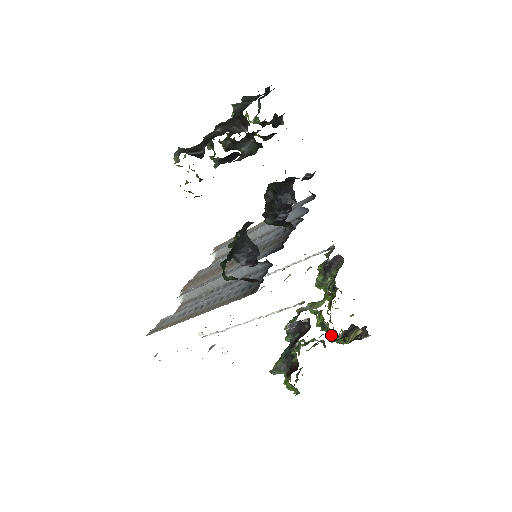
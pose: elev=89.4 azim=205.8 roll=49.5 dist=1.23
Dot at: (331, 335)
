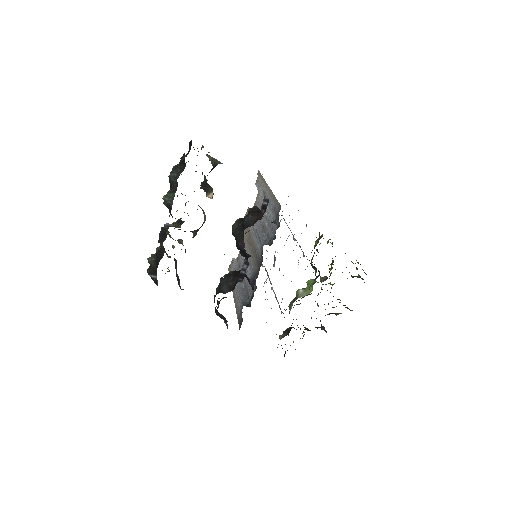
Dot at: occluded
